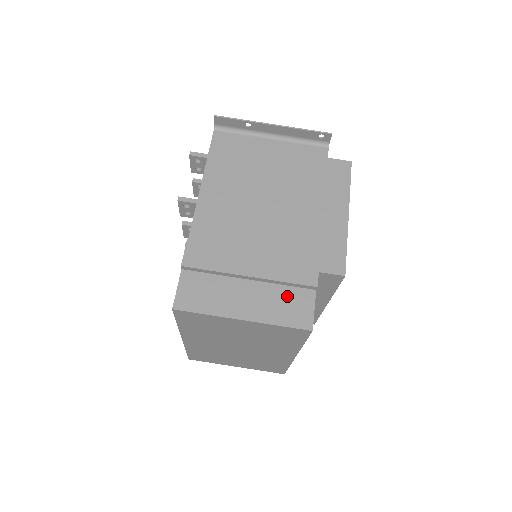
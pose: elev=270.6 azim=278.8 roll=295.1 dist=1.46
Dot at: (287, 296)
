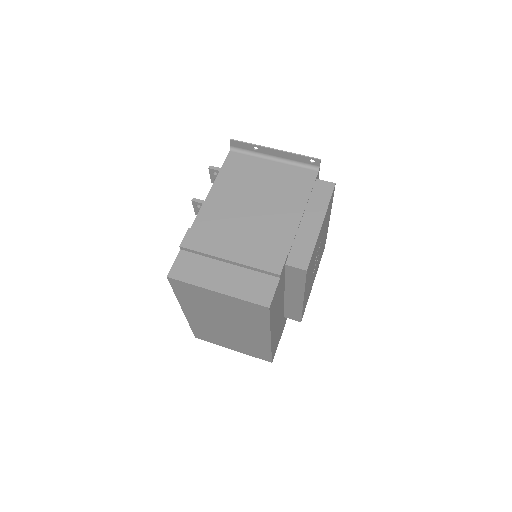
Dot at: (256, 279)
